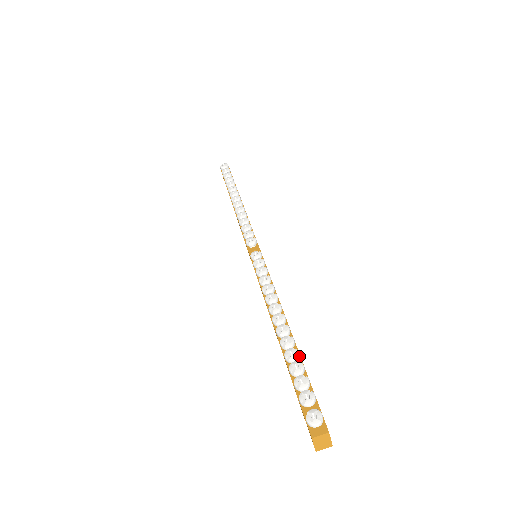
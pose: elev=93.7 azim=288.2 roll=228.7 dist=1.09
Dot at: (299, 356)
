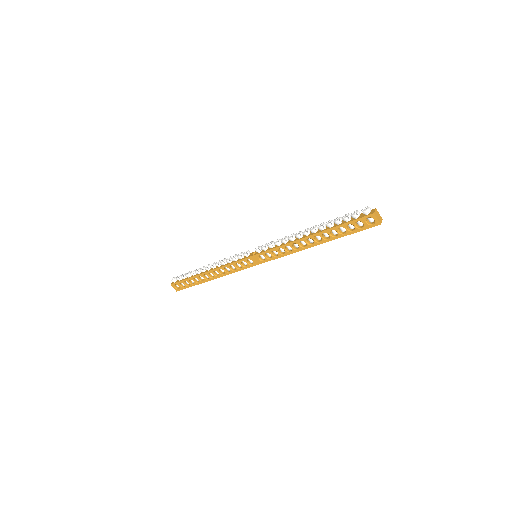
Dot at: (332, 221)
